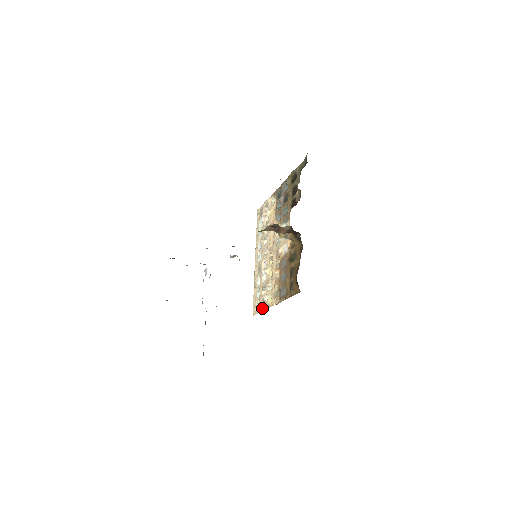
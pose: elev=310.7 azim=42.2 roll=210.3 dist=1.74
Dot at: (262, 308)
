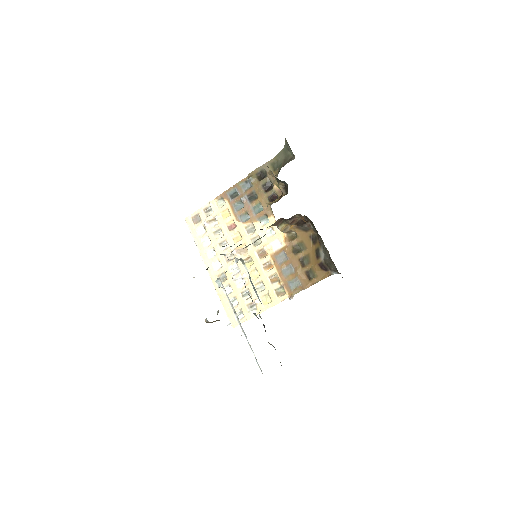
Dot at: occluded
